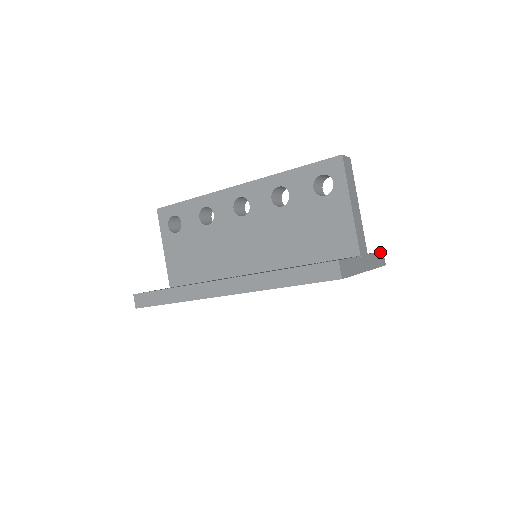
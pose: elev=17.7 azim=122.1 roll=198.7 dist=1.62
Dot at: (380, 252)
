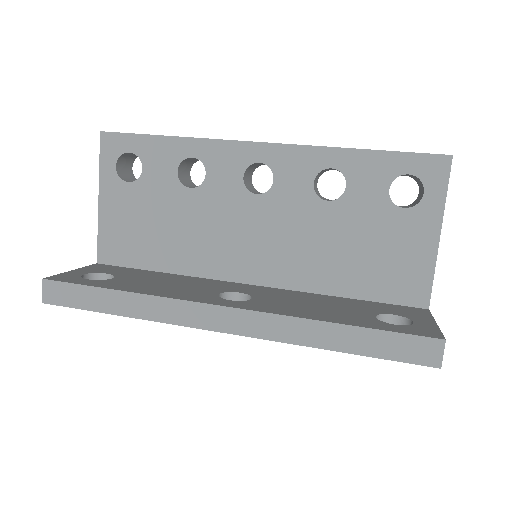
Dot at: occluded
